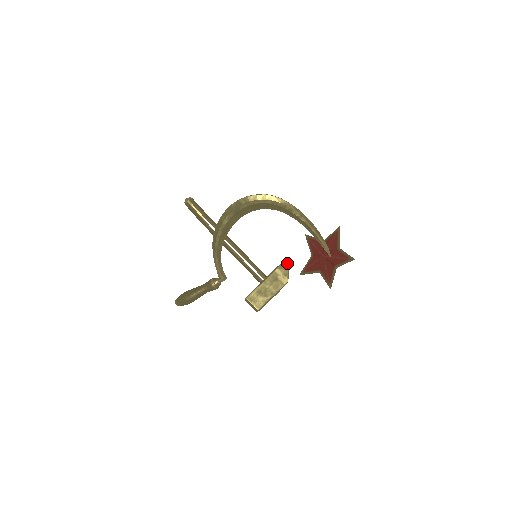
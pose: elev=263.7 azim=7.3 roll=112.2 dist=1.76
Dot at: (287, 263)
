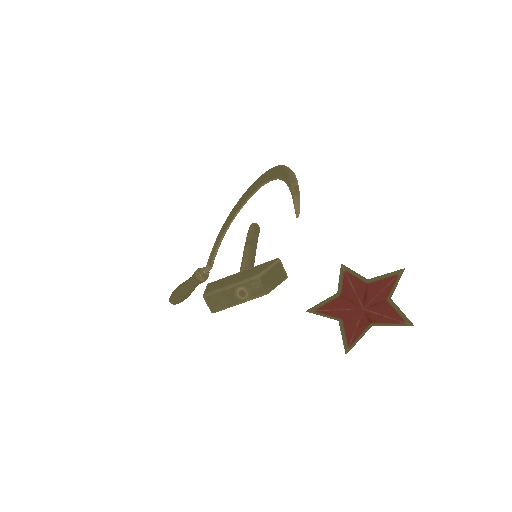
Dot at: (276, 260)
